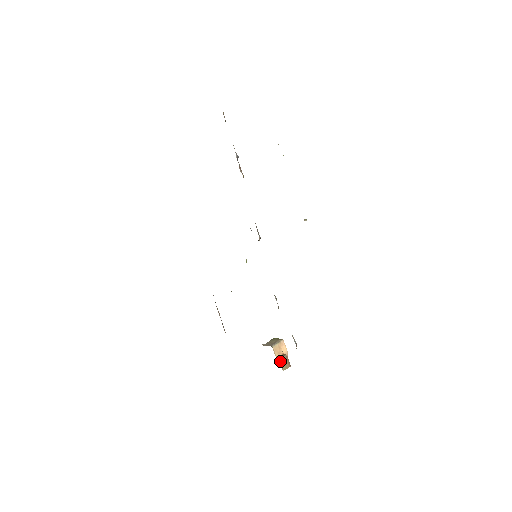
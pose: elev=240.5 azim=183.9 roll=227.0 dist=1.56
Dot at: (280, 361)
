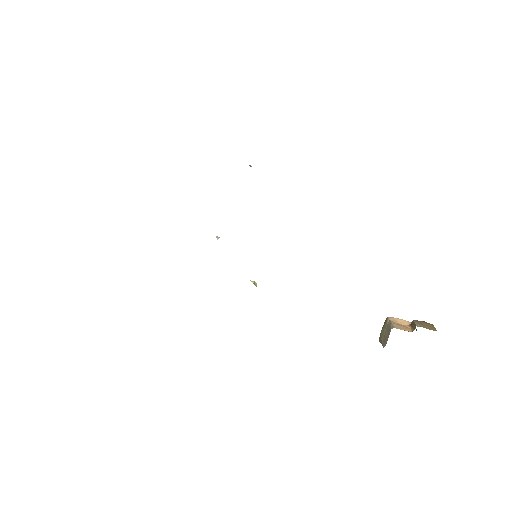
Dot at: occluded
